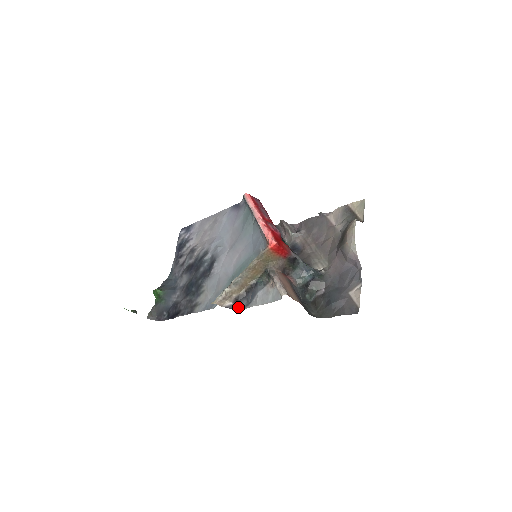
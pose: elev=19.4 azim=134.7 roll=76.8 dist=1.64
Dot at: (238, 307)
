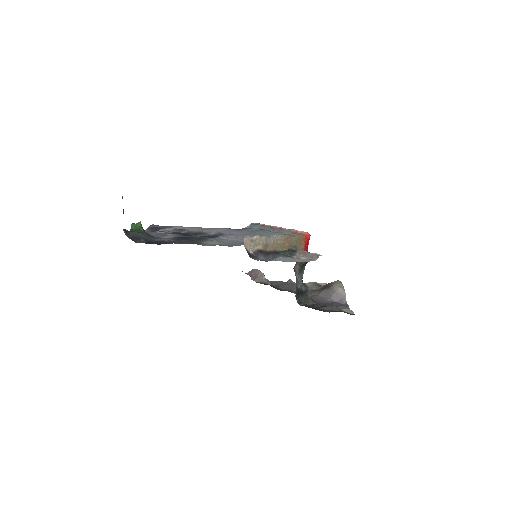
Dot at: (256, 258)
